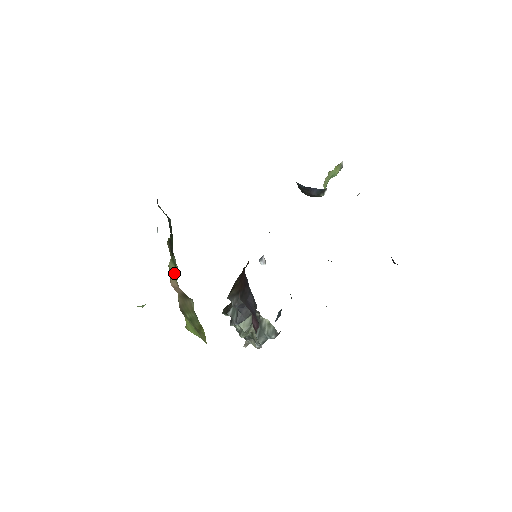
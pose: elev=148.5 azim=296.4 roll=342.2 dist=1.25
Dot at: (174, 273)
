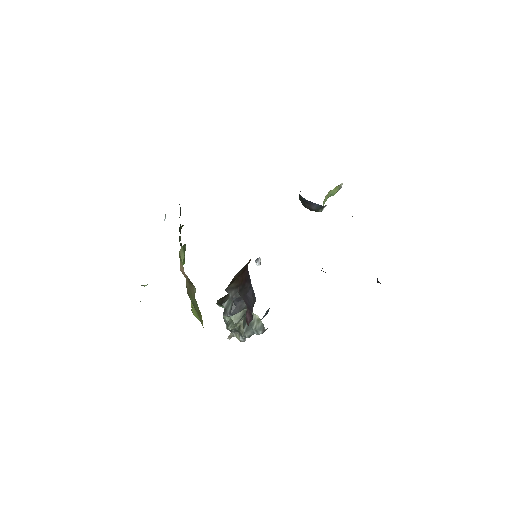
Dot at: (182, 259)
